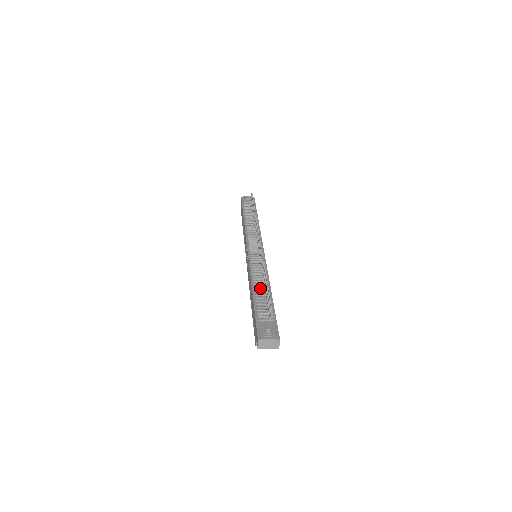
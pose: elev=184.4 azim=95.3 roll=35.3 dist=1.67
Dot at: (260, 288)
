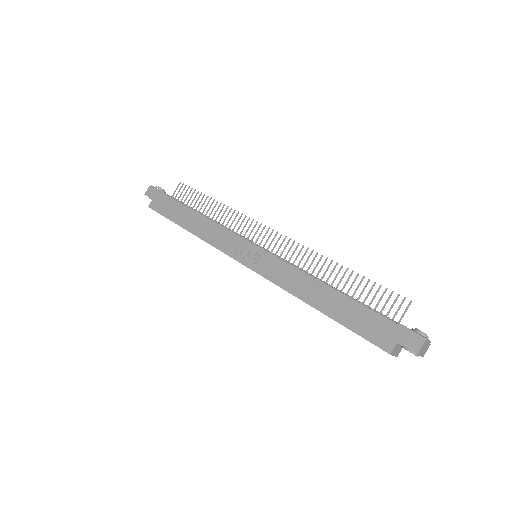
Dot at: occluded
